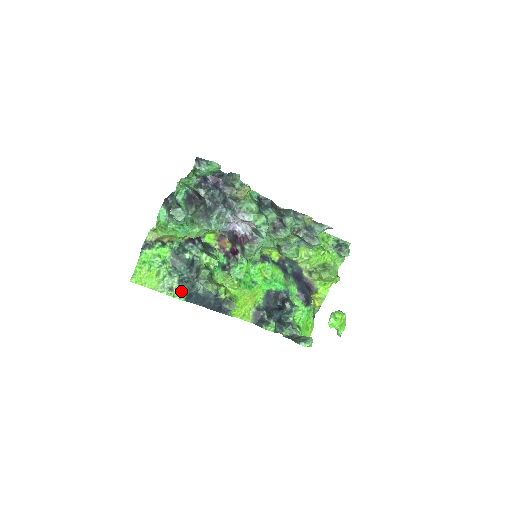
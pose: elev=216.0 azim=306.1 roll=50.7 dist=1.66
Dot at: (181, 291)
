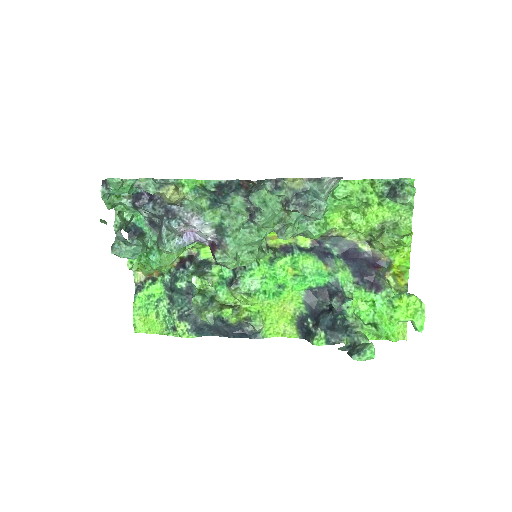
Dot at: (185, 328)
